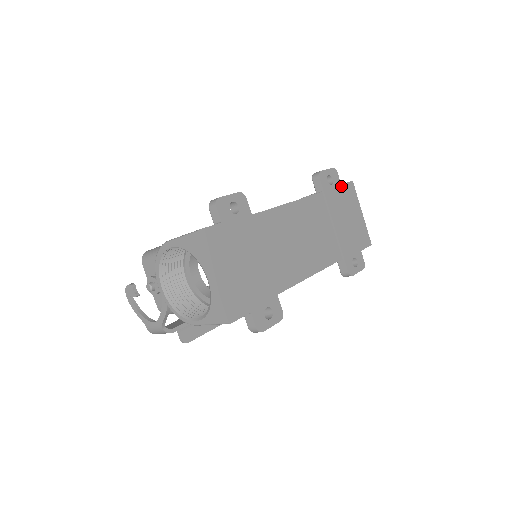
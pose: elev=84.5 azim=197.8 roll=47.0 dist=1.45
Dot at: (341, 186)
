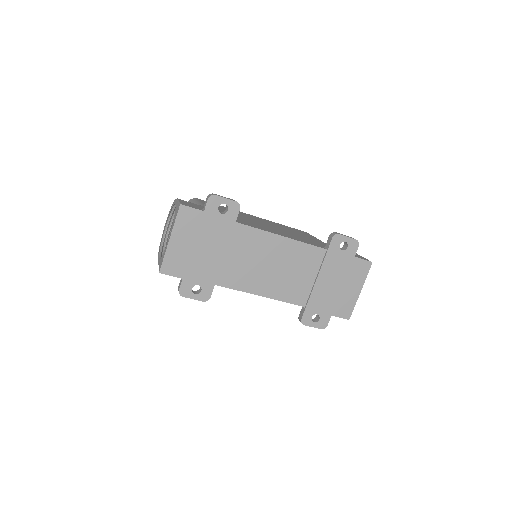
Dot at: (353, 258)
